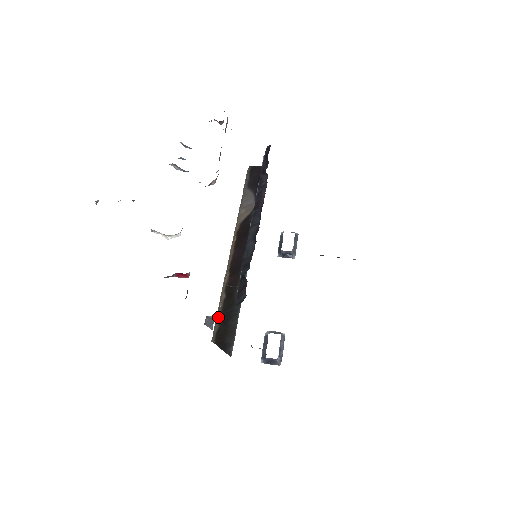
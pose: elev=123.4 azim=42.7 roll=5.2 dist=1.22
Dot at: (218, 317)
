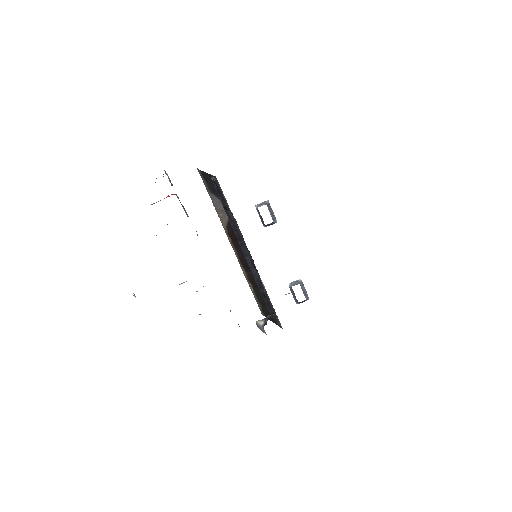
Dot at: (256, 299)
